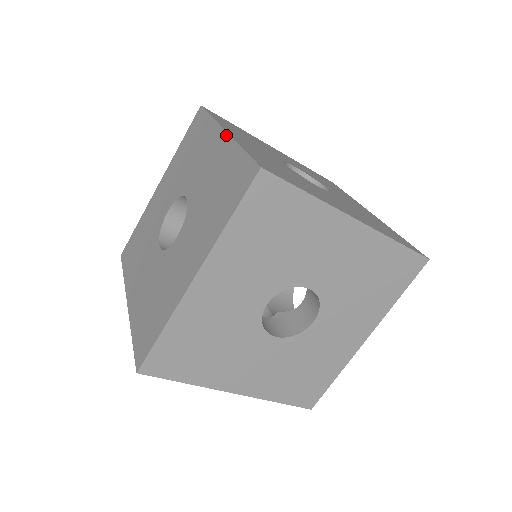
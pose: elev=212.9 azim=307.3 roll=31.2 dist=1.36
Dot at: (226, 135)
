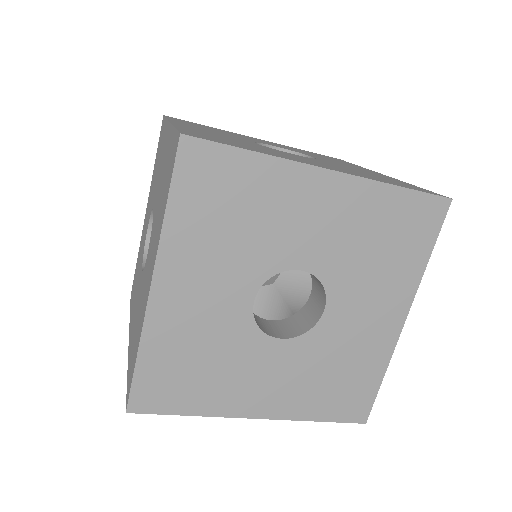
Dot at: (169, 126)
